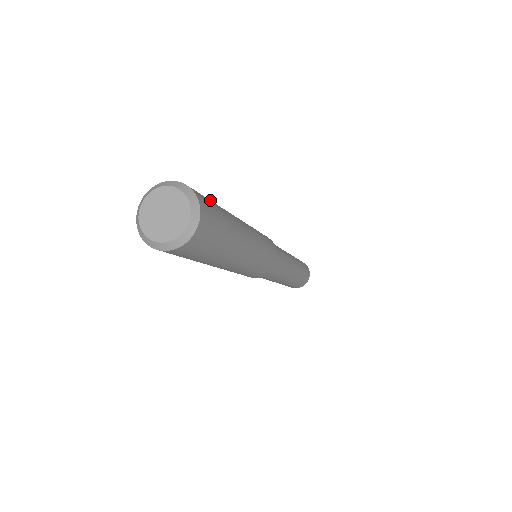
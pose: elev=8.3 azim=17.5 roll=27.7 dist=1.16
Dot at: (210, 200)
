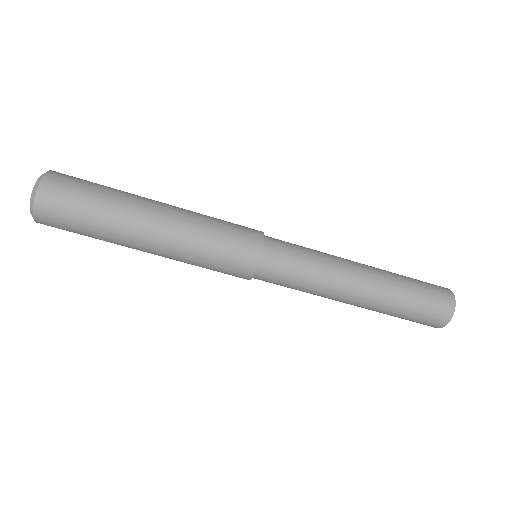
Dot at: occluded
